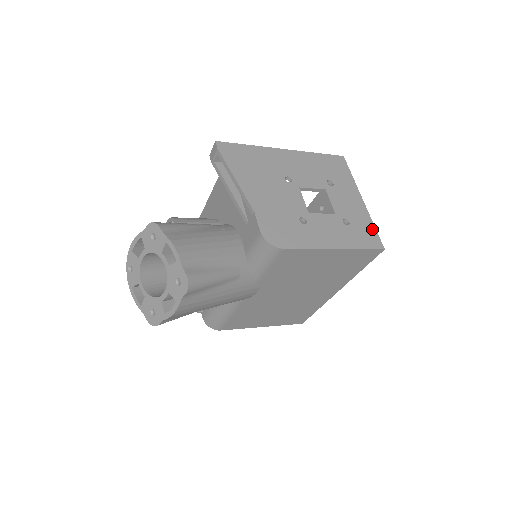
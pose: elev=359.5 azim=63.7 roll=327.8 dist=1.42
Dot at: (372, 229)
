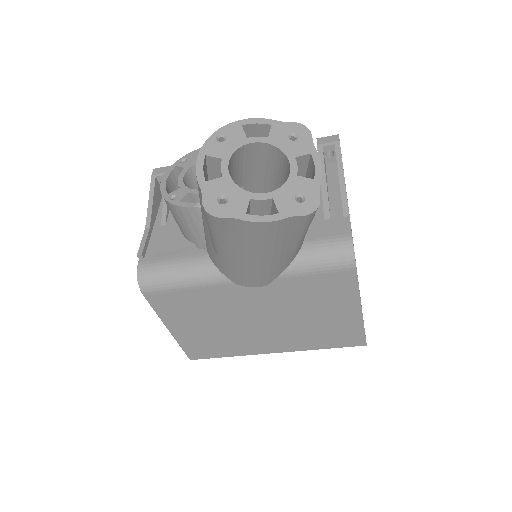
Dot at: occluded
